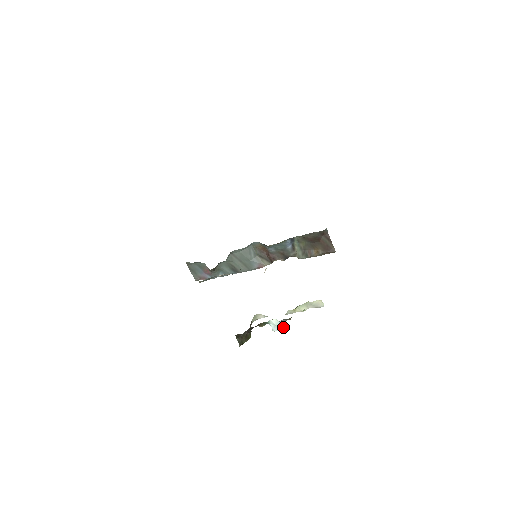
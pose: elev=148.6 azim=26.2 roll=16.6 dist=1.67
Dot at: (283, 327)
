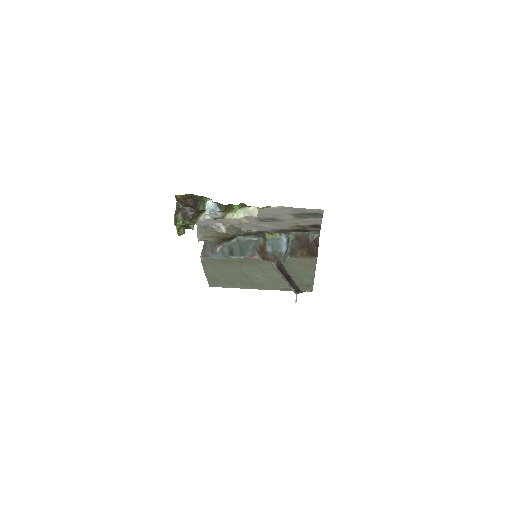
Dot at: (213, 210)
